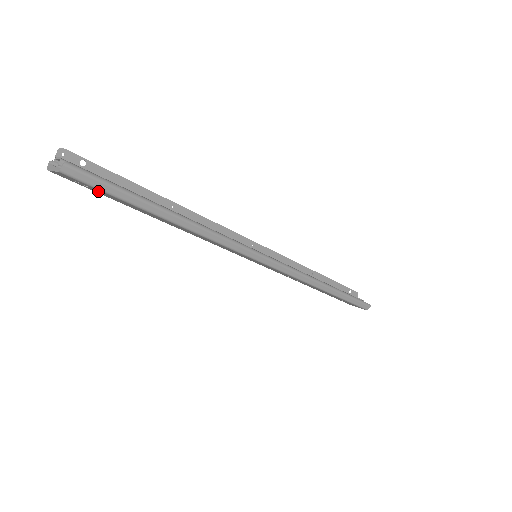
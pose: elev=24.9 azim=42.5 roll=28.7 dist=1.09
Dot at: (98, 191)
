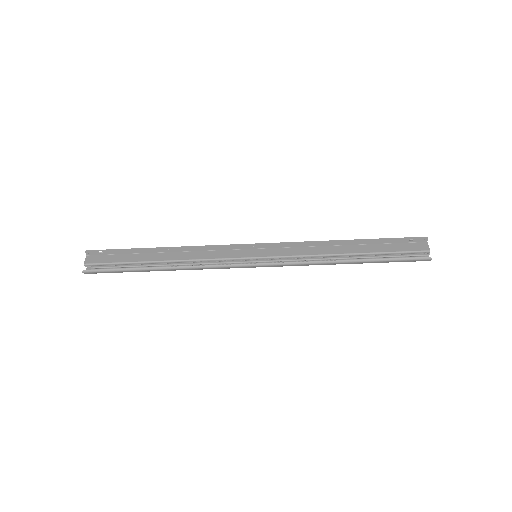
Dot at: occluded
